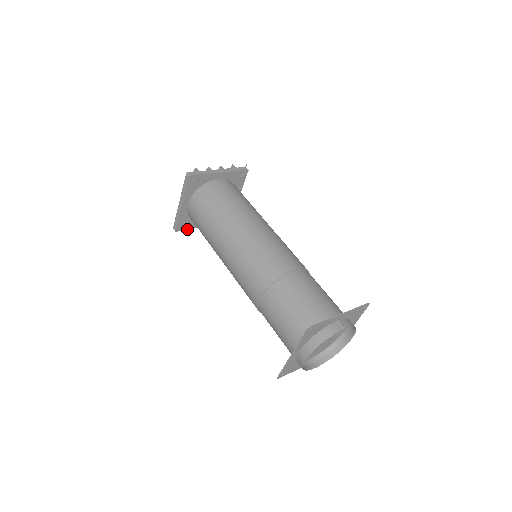
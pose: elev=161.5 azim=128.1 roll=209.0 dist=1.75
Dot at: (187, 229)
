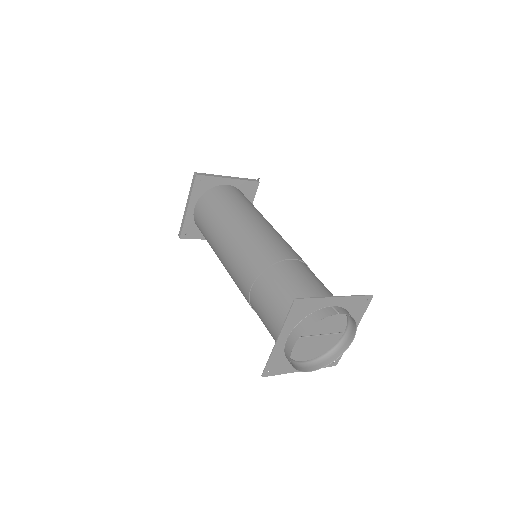
Dot at: (193, 238)
